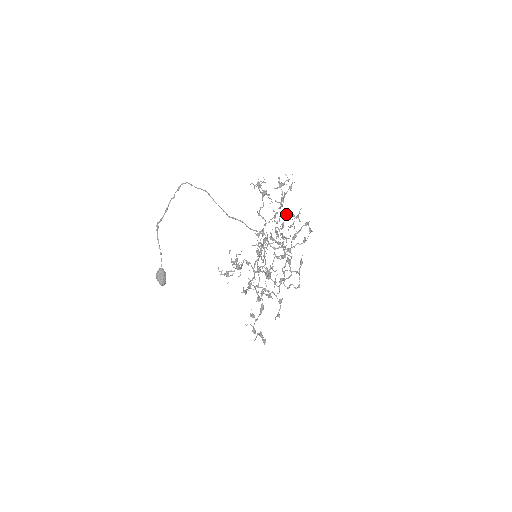
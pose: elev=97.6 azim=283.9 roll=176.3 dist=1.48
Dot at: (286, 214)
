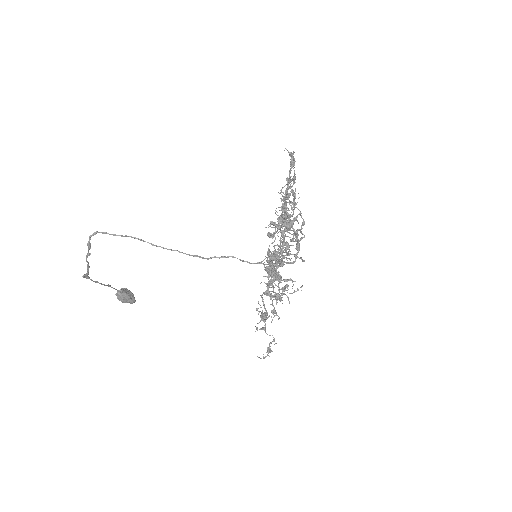
Dot at: (282, 206)
